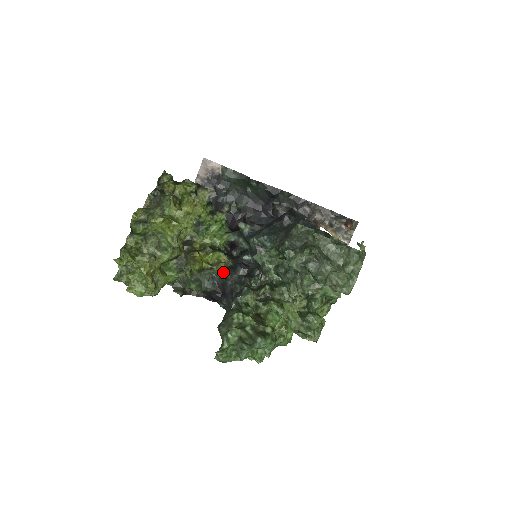
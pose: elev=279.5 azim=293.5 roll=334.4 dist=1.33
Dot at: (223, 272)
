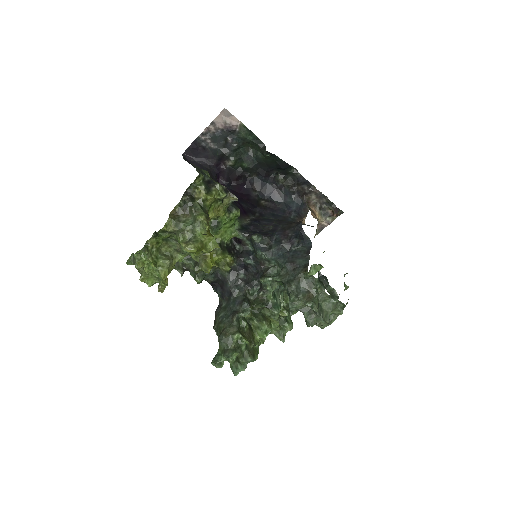
Dot at: (226, 272)
